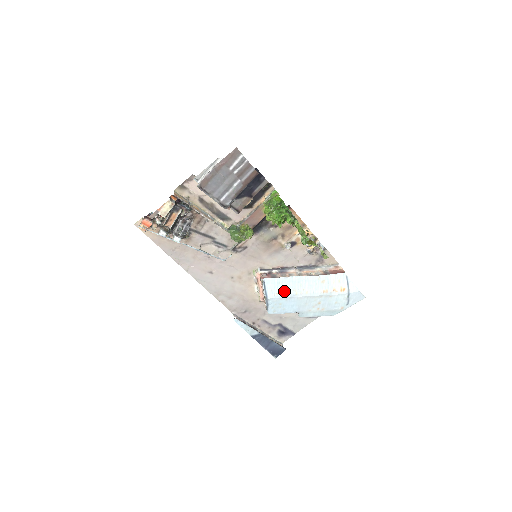
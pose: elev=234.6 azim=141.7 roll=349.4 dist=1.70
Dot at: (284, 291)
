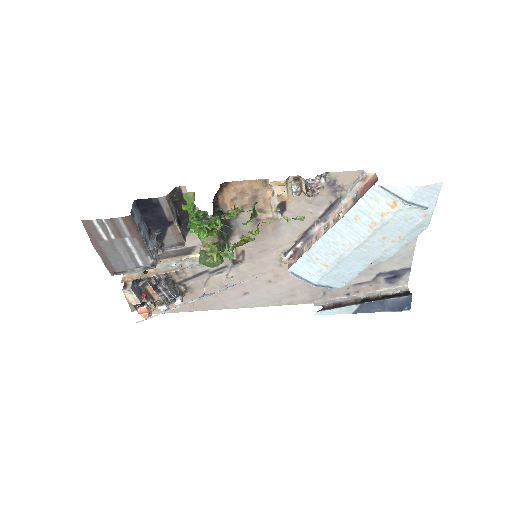
Dot at: (323, 263)
